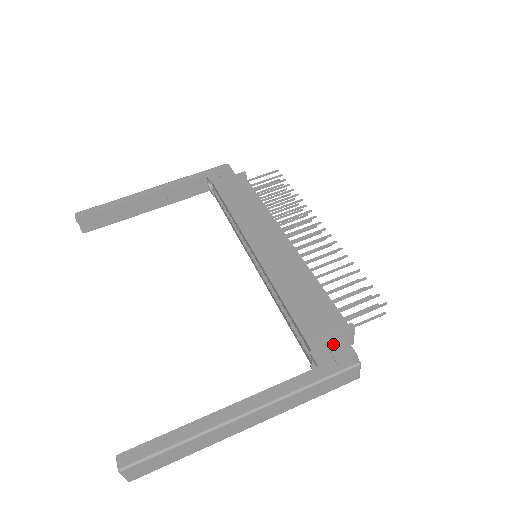
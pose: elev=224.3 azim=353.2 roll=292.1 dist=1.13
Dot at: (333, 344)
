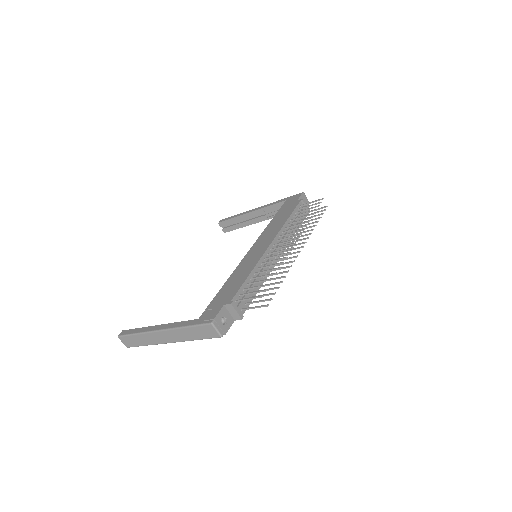
Dot at: (214, 310)
